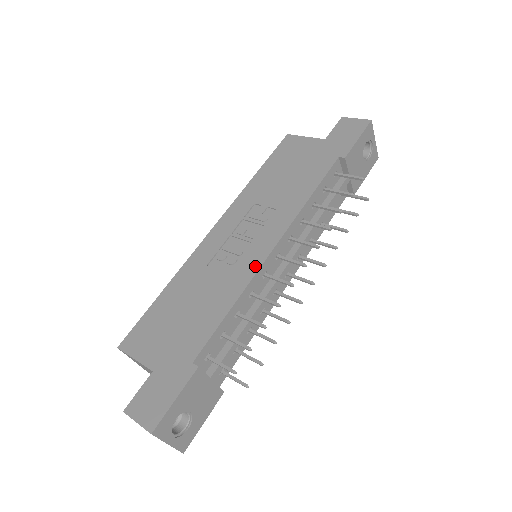
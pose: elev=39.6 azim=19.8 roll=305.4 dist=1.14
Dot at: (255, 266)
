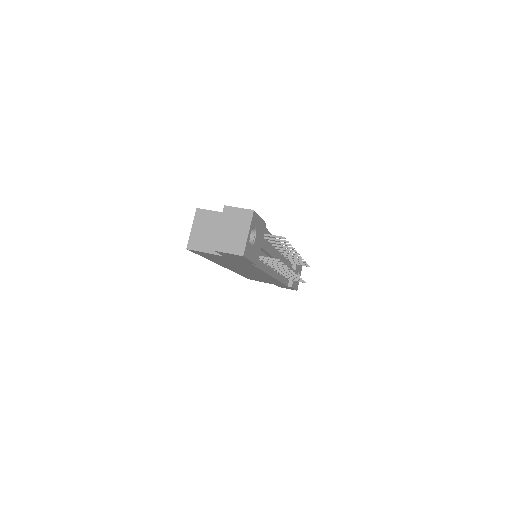
Dot at: occluded
